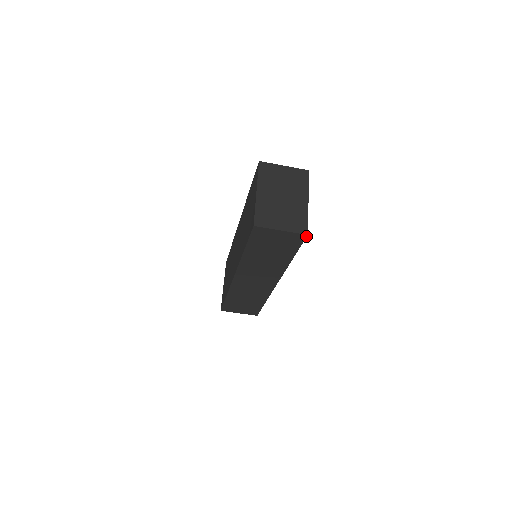
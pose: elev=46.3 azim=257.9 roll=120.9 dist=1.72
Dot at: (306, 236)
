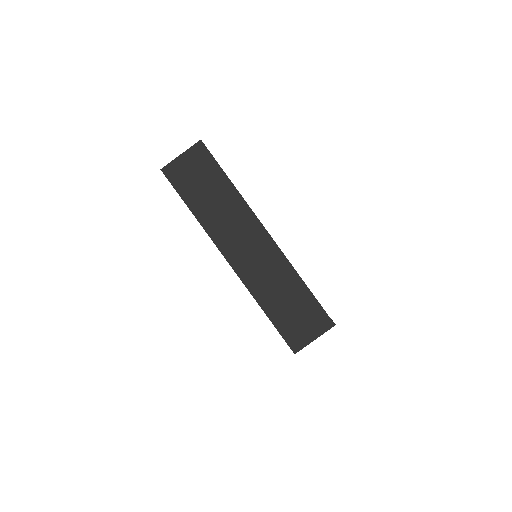
Dot at: (202, 142)
